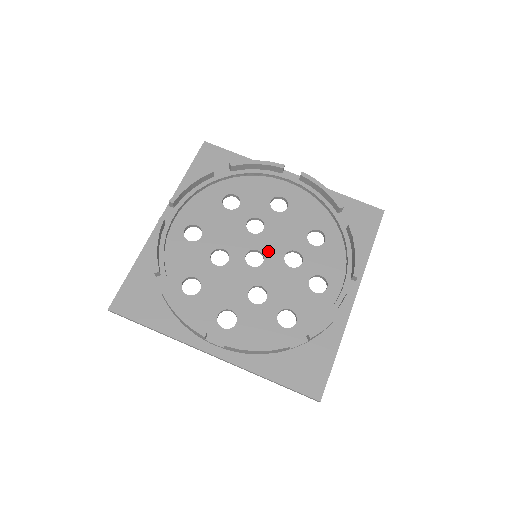
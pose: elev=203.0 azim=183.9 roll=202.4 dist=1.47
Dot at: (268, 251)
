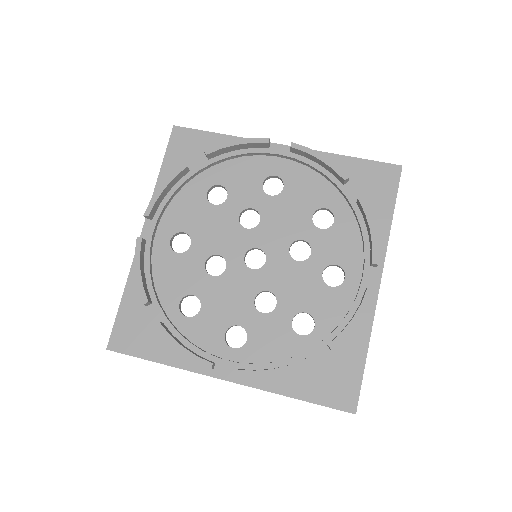
Dot at: (269, 247)
